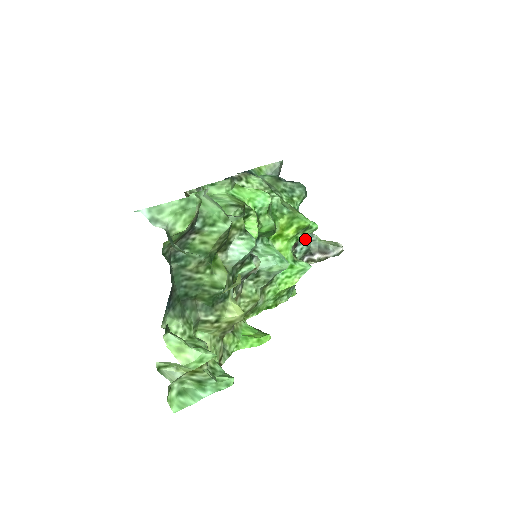
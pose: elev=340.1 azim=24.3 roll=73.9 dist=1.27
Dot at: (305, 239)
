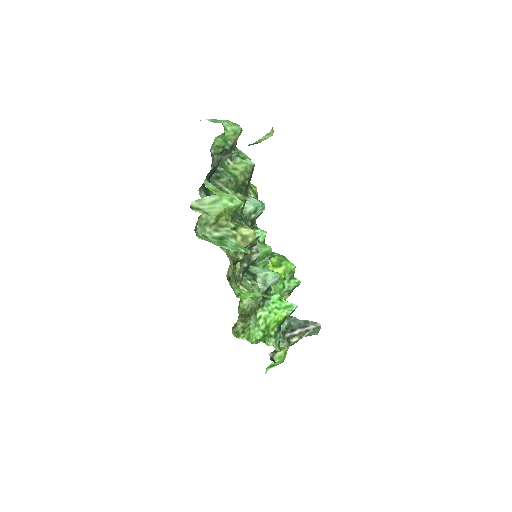
Dot at: occluded
